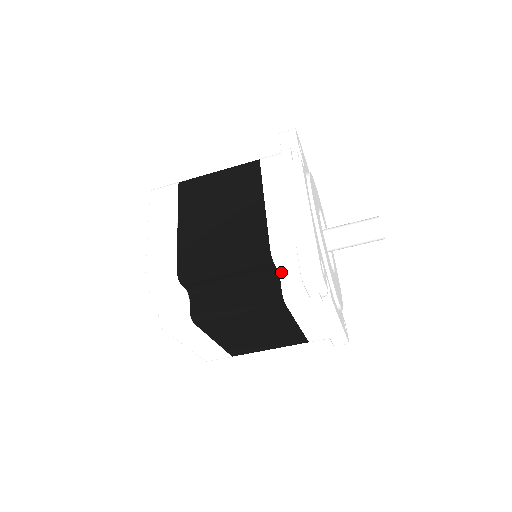
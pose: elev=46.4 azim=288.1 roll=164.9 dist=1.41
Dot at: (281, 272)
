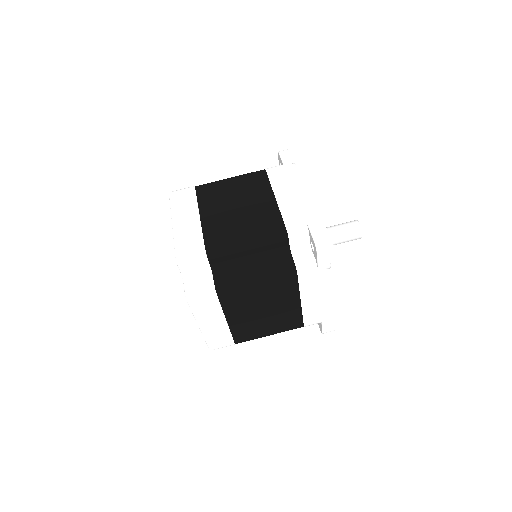
Dot at: occluded
